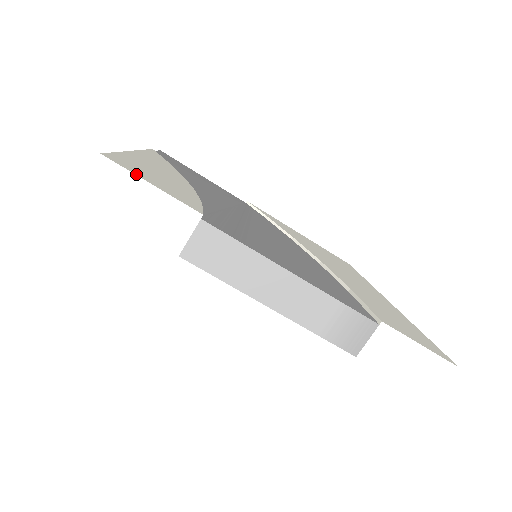
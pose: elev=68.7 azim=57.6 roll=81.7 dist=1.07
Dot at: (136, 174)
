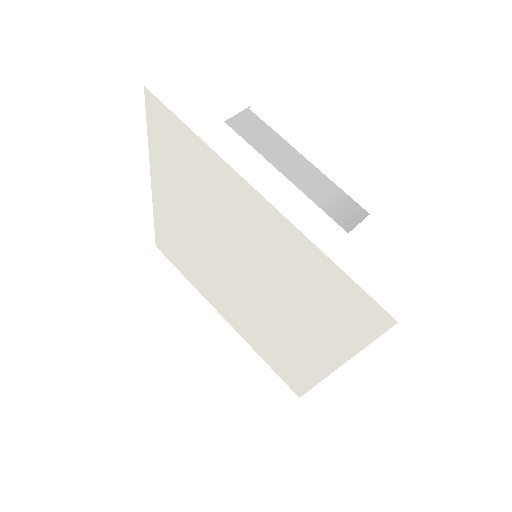
Dot at: (214, 76)
